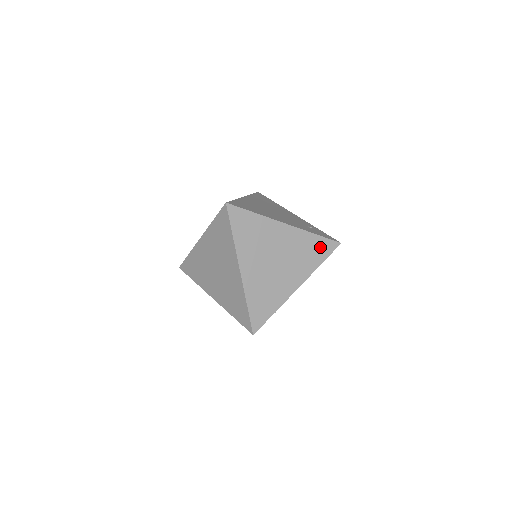
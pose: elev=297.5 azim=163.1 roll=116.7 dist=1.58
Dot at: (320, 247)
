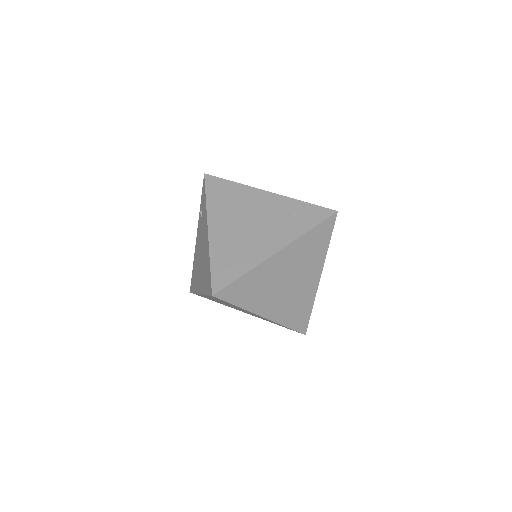
Dot at: (320, 234)
